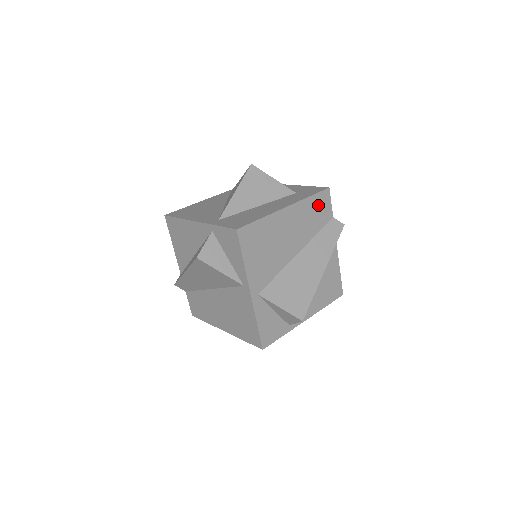
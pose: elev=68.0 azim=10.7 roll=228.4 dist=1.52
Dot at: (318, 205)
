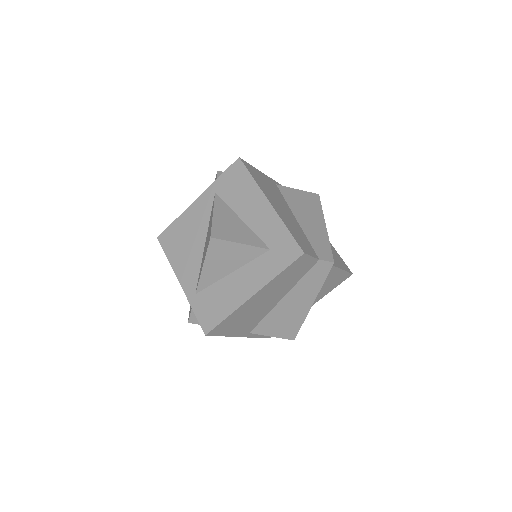
Dot at: (293, 269)
